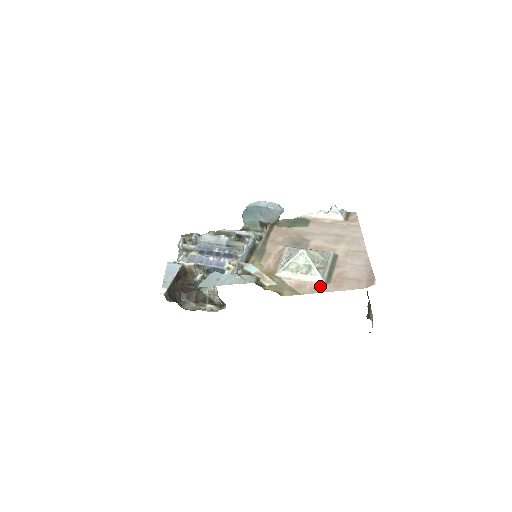
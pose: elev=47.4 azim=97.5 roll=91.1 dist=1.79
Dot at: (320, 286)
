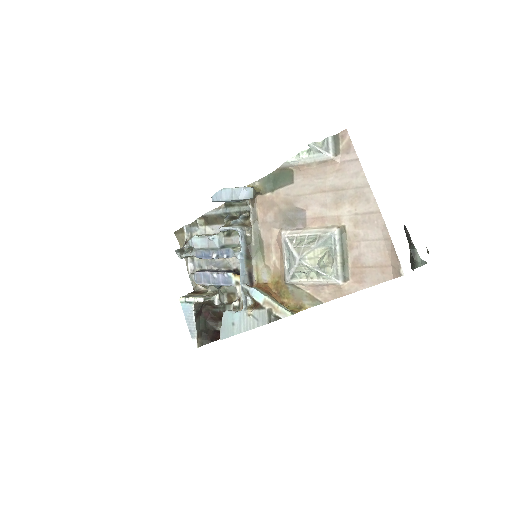
Dot at: (339, 288)
